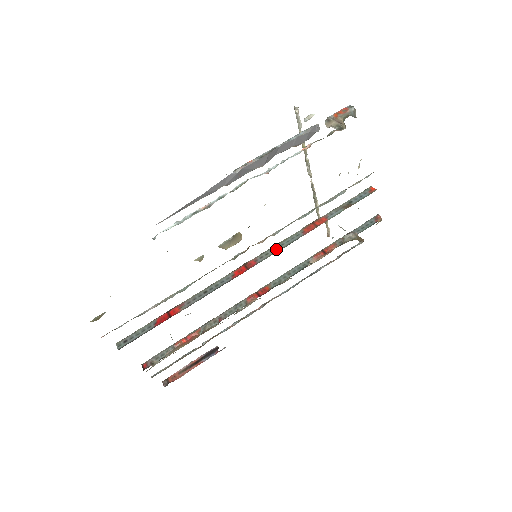
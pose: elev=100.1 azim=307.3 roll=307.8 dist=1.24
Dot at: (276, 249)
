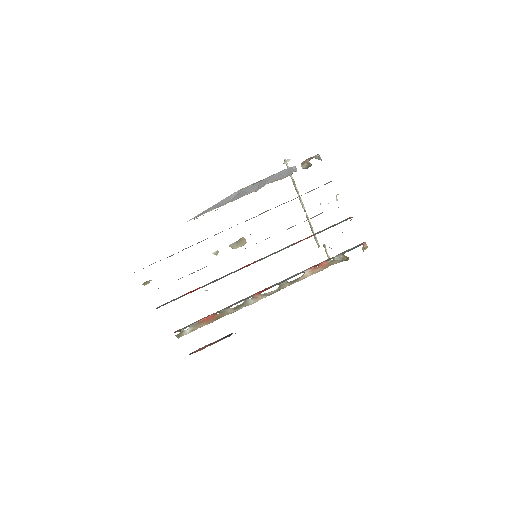
Dot at: (272, 254)
